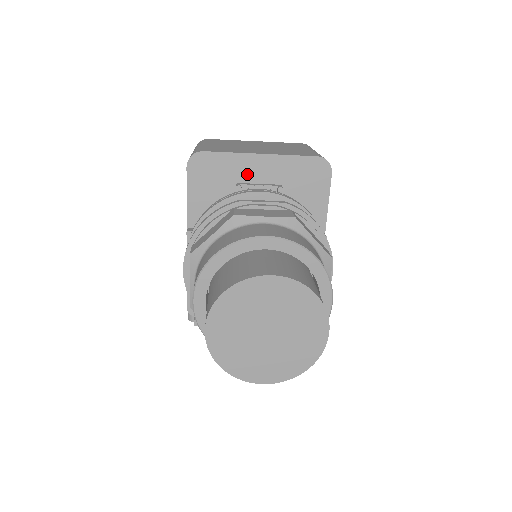
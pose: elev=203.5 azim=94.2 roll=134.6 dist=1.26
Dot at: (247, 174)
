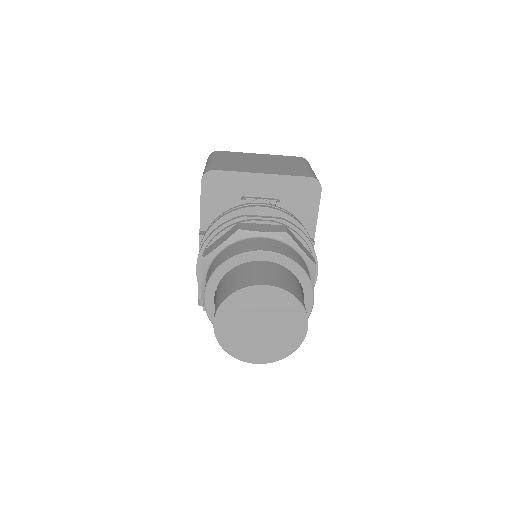
Dot at: (251, 189)
